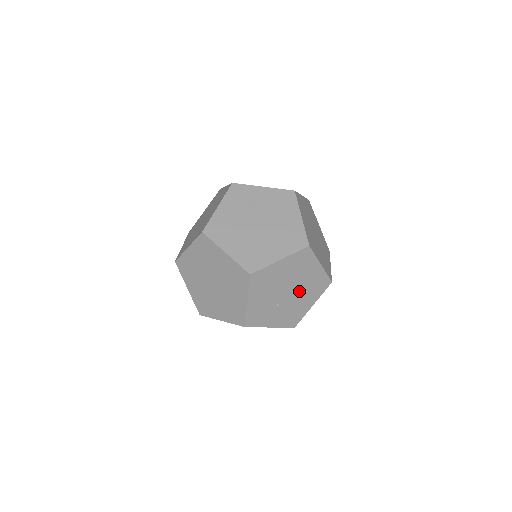
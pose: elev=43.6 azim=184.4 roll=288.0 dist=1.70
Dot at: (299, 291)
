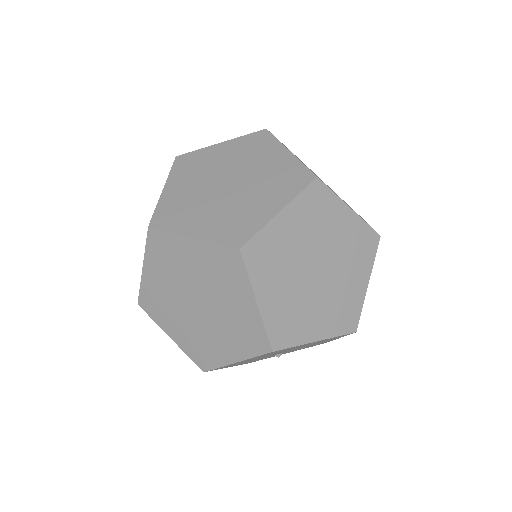
Dot at: (301, 347)
